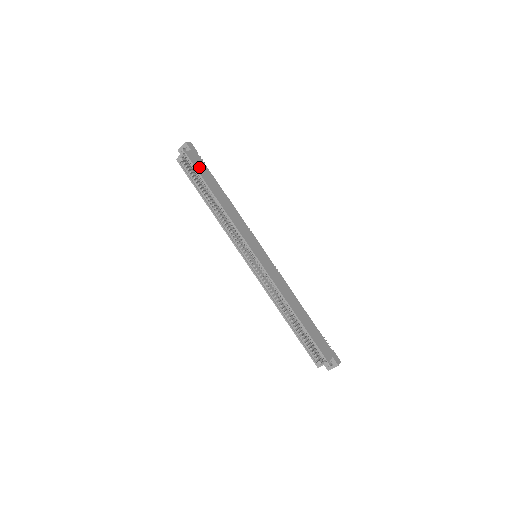
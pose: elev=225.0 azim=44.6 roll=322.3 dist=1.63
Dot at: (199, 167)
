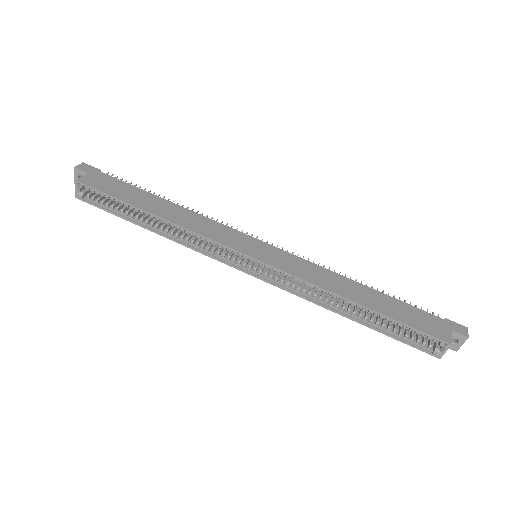
Dot at: (108, 188)
